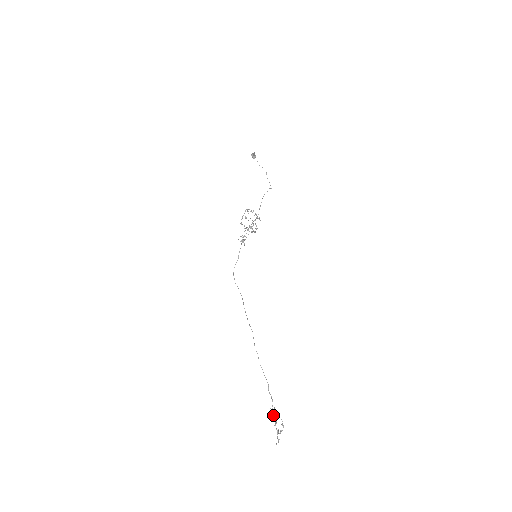
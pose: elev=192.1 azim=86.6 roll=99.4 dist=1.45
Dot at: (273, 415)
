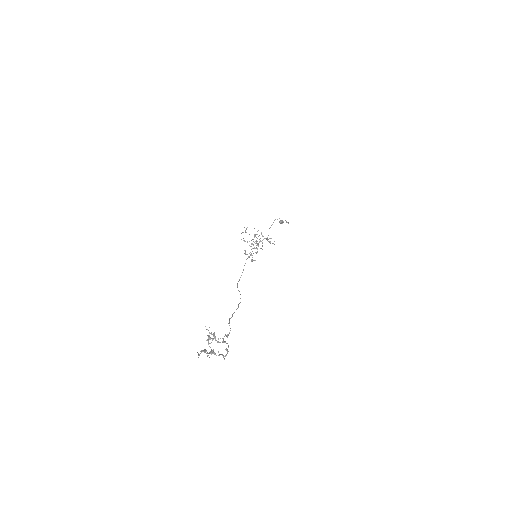
Dot at: (215, 340)
